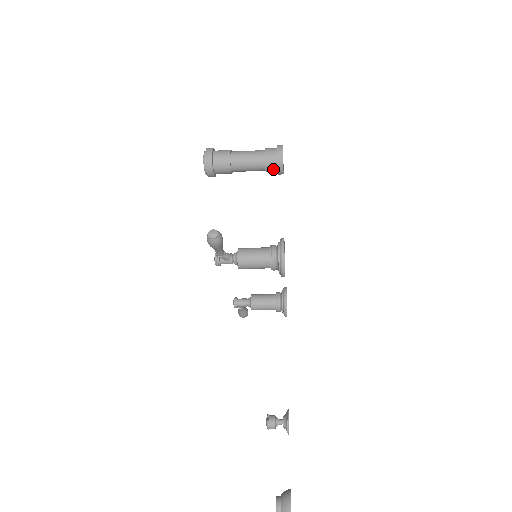
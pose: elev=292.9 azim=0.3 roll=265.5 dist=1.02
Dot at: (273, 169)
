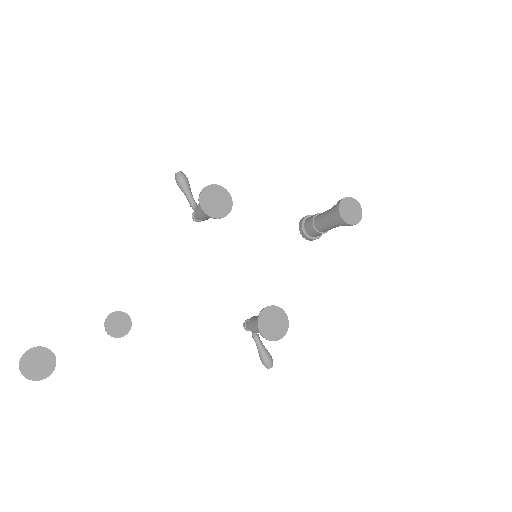
Dot at: (336, 216)
